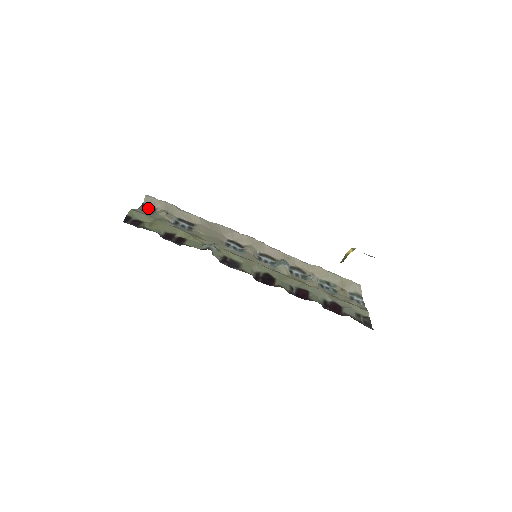
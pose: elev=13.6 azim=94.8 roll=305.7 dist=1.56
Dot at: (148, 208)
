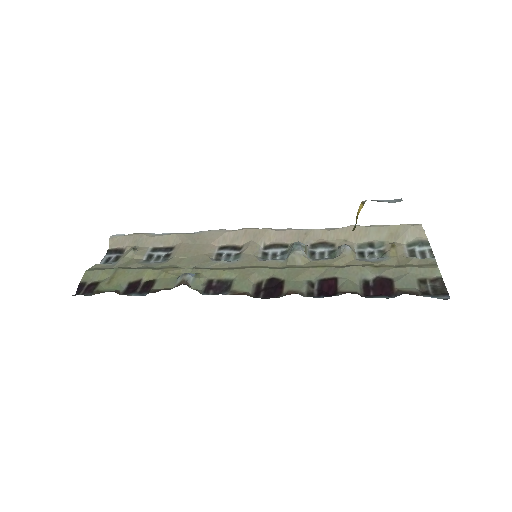
Dot at: (114, 253)
